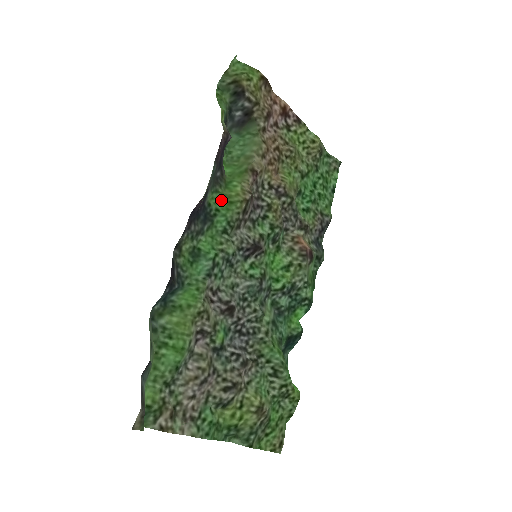
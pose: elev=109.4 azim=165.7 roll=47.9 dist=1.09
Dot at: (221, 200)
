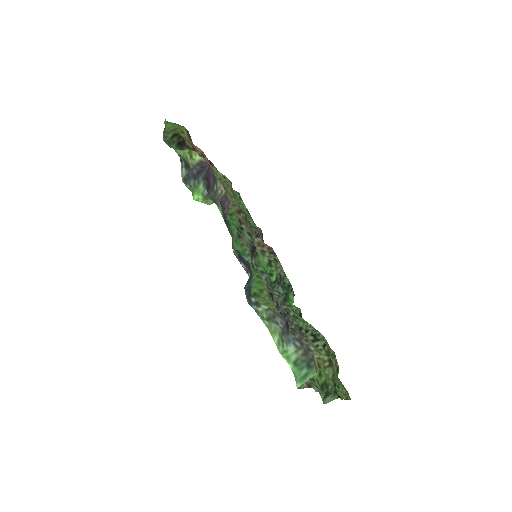
Dot at: occluded
